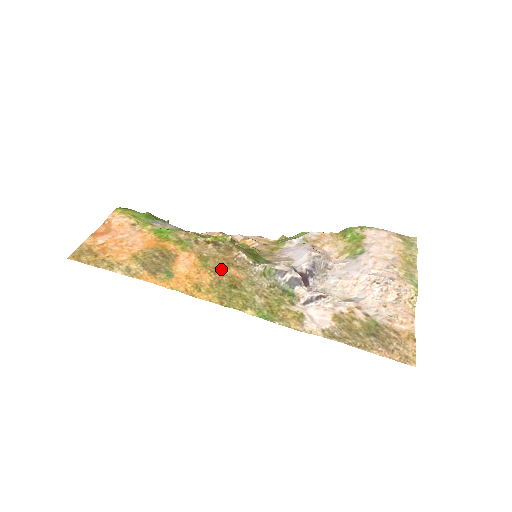
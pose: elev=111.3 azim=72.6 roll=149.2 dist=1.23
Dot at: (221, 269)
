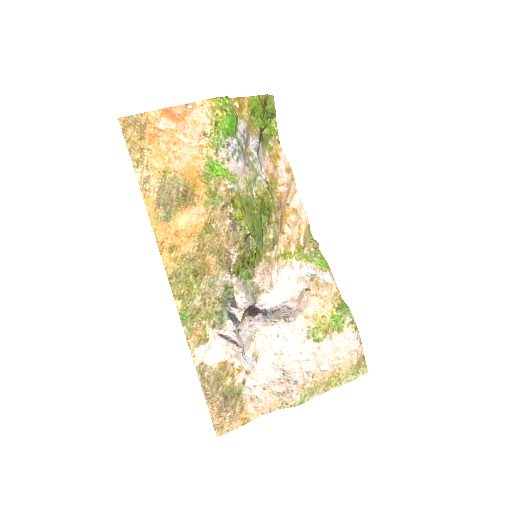
Dot at: (207, 251)
